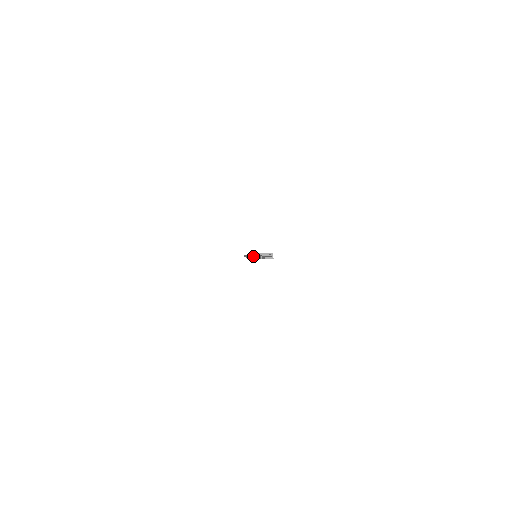
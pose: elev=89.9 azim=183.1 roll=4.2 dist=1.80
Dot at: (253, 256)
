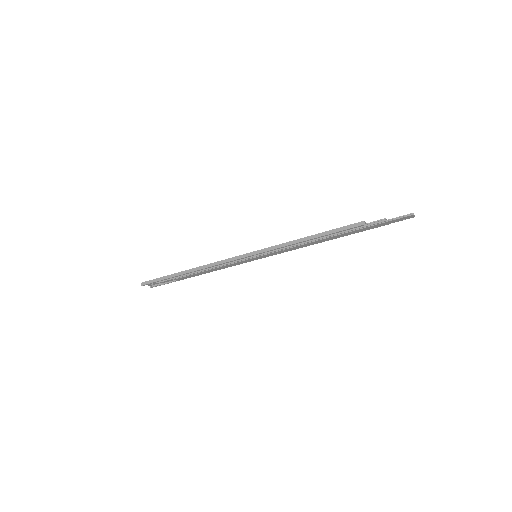
Dot at: (325, 234)
